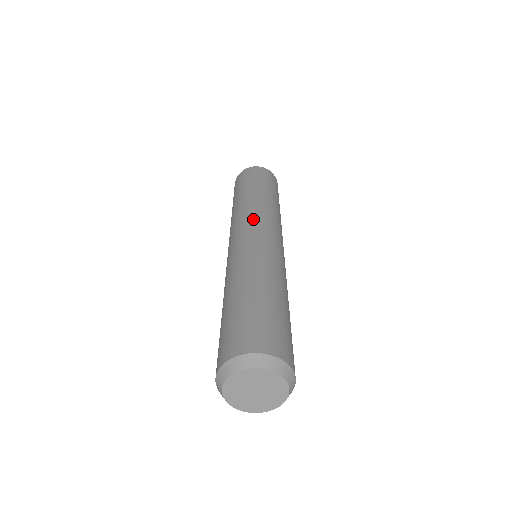
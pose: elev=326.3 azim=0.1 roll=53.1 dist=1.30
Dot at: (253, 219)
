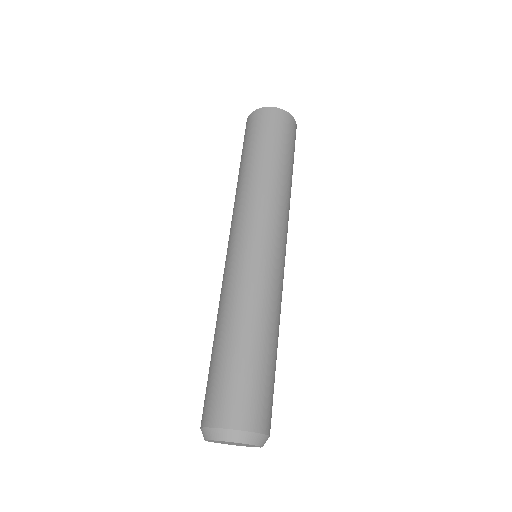
Dot at: (233, 224)
